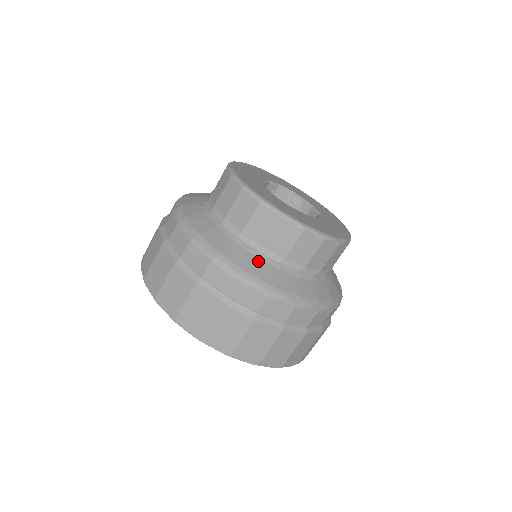
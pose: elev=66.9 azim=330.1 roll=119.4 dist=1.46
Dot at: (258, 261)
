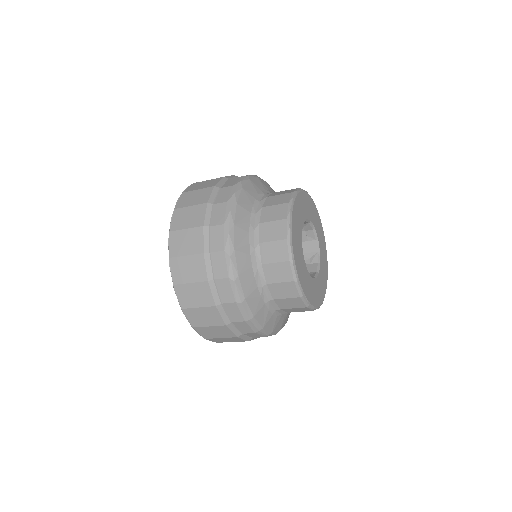
Dot at: (272, 317)
